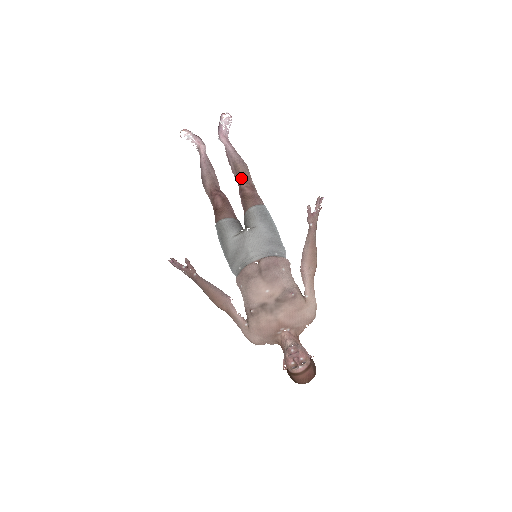
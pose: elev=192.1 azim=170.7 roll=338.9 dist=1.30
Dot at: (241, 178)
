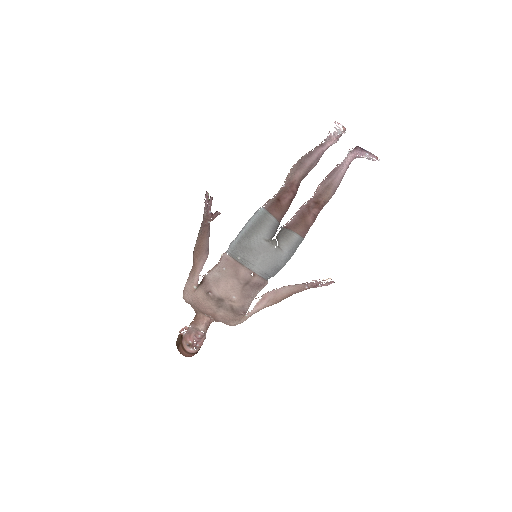
Dot at: (320, 203)
